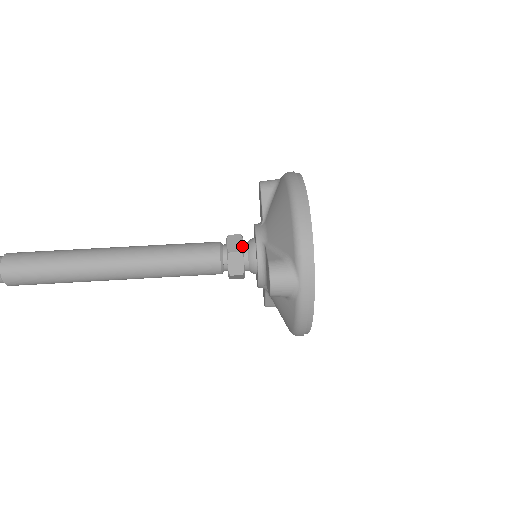
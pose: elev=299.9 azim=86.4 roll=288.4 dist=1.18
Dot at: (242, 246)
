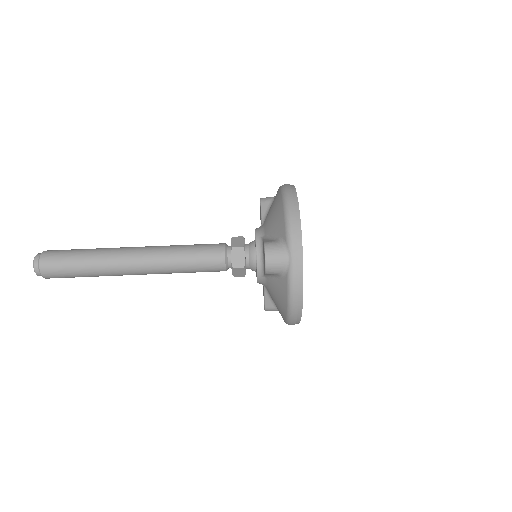
Dot at: (244, 243)
